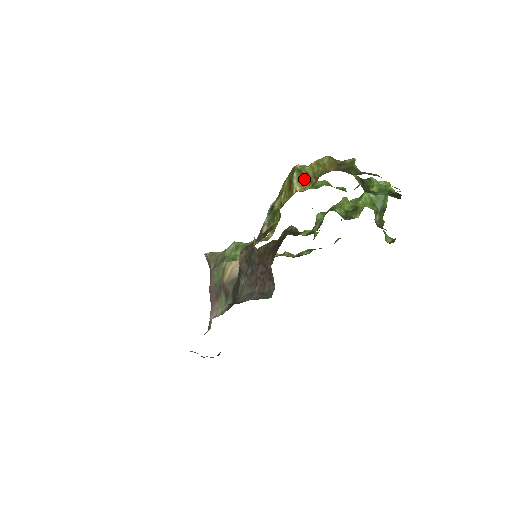
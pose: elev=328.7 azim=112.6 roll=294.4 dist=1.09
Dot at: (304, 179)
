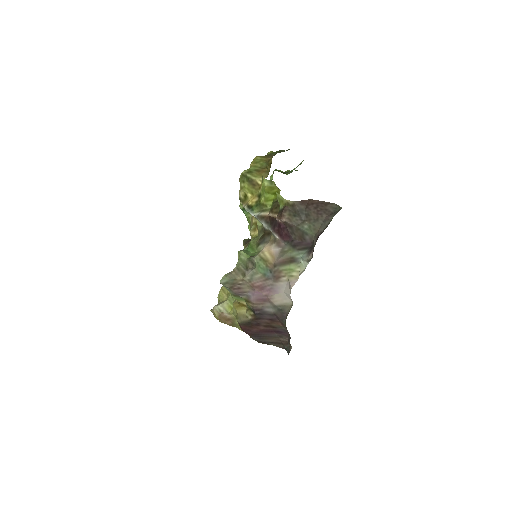
Dot at: (258, 173)
